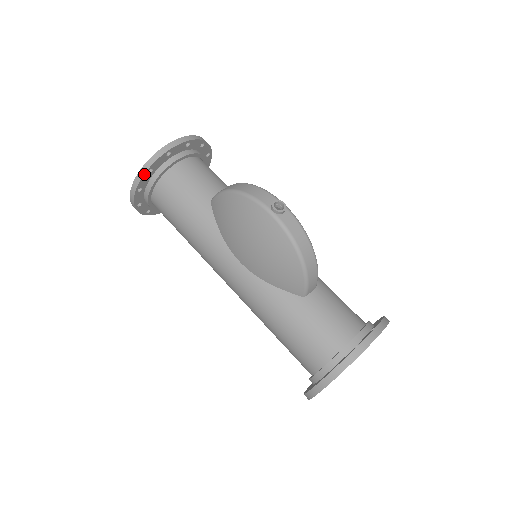
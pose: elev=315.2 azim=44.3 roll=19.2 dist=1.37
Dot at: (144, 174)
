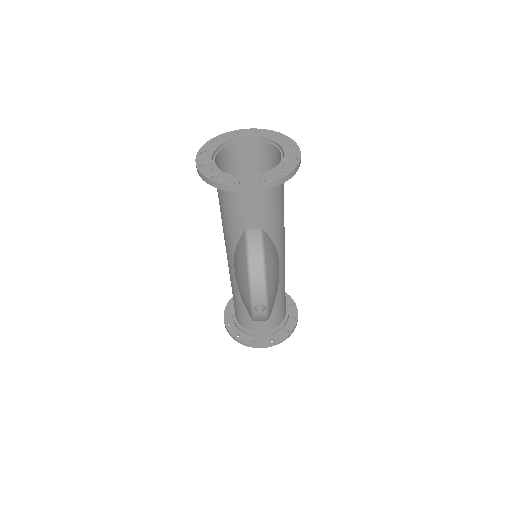
Dot at: (207, 183)
